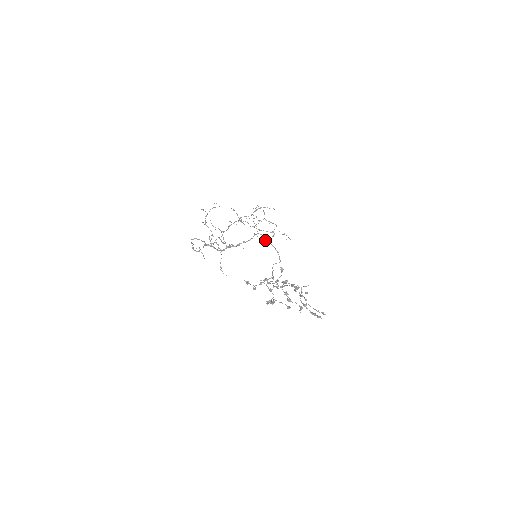
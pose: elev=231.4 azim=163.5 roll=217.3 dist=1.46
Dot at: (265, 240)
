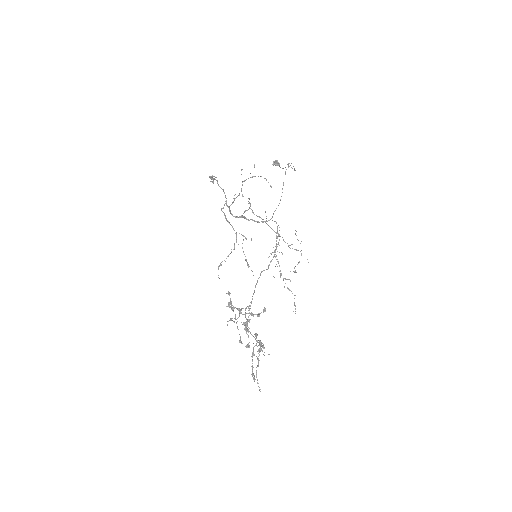
Dot at: (274, 163)
